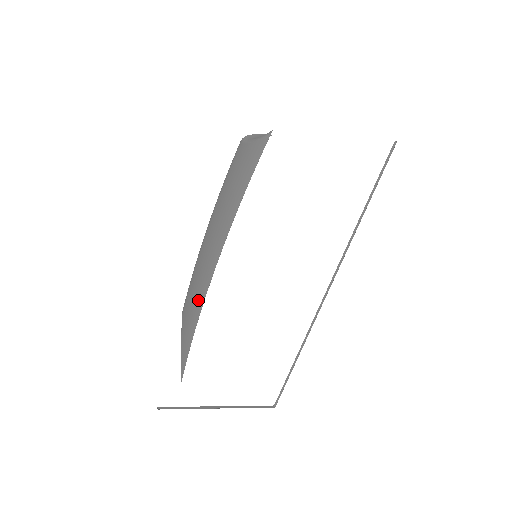
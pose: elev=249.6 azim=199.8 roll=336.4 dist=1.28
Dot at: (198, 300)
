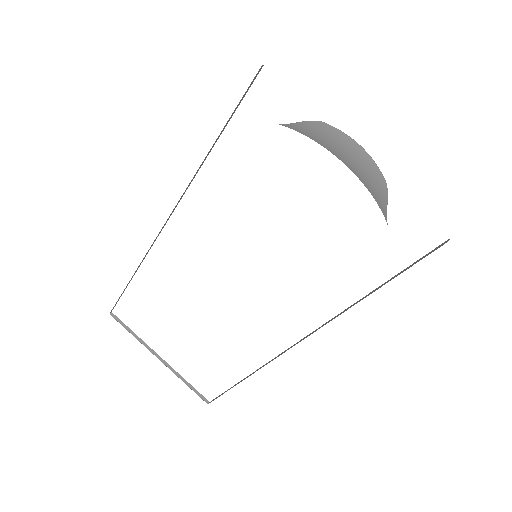
Dot at: occluded
